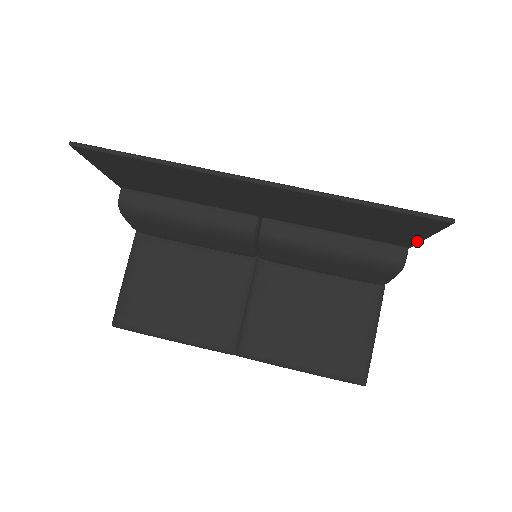
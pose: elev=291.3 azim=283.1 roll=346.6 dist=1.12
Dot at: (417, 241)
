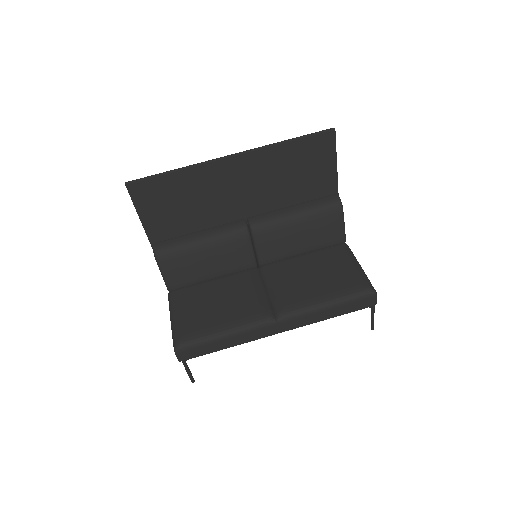
Dot at: (335, 177)
